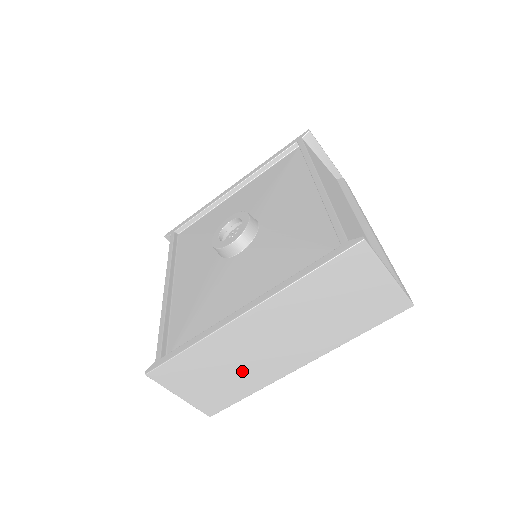
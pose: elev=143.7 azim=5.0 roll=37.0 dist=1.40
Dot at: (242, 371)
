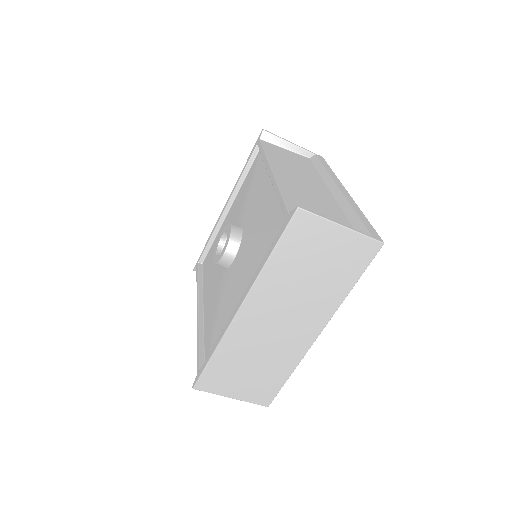
Dot at: (269, 358)
